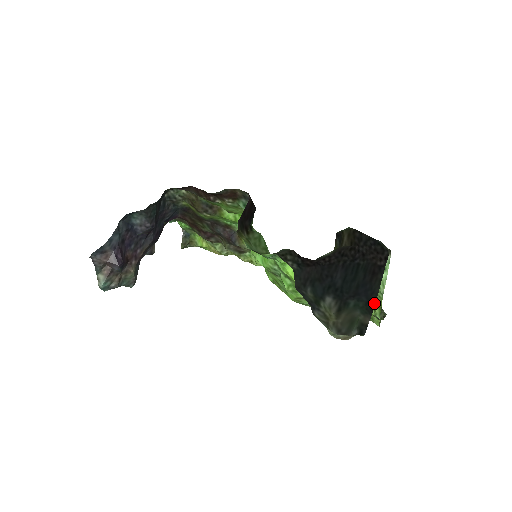
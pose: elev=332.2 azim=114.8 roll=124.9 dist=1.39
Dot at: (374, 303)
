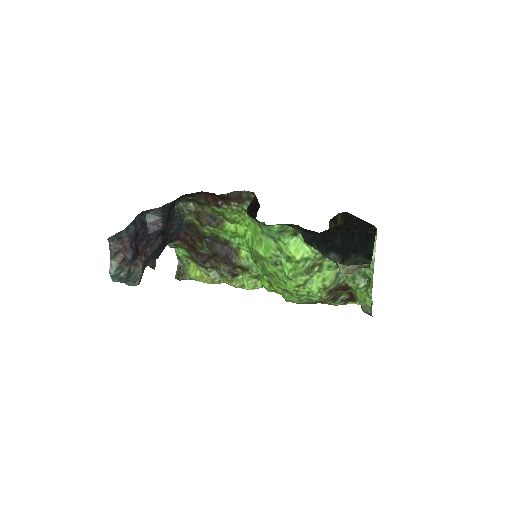
Dot at: (371, 256)
